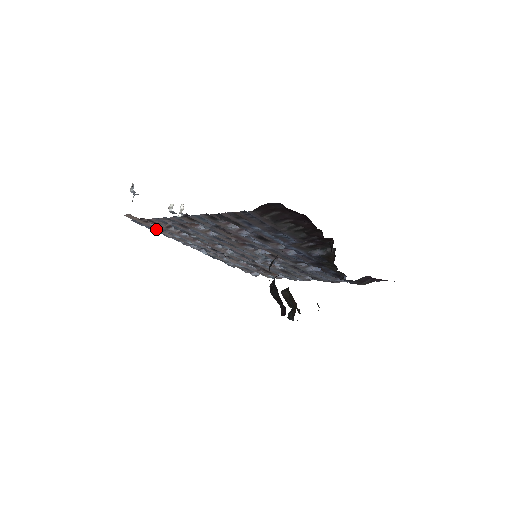
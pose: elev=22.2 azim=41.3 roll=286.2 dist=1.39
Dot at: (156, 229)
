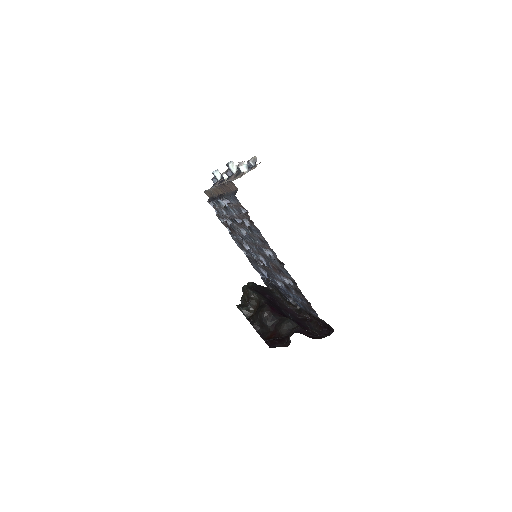
Dot at: (236, 204)
